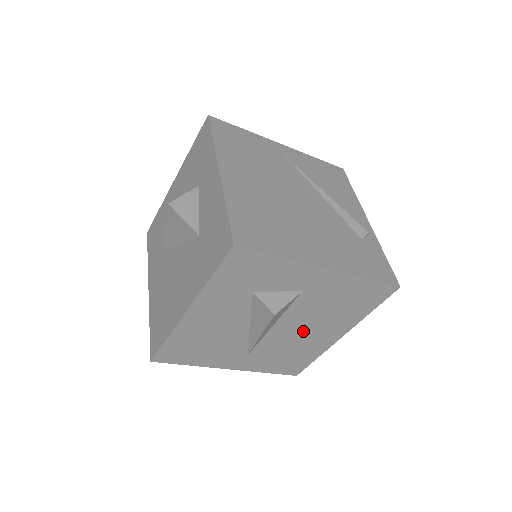
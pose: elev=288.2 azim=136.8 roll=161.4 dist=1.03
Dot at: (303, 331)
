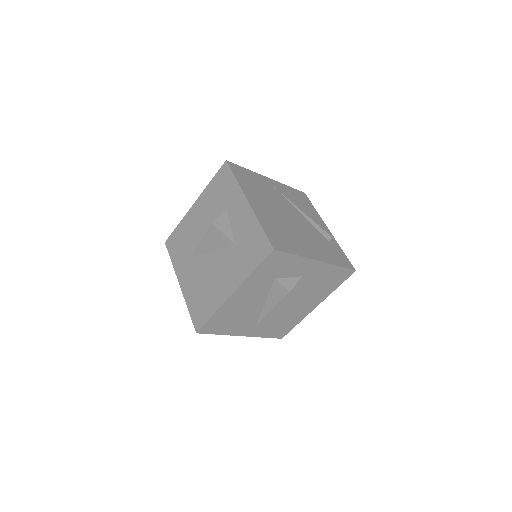
Dot at: (295, 304)
